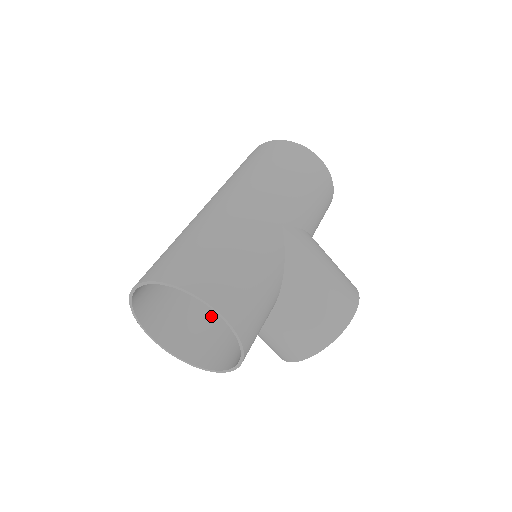
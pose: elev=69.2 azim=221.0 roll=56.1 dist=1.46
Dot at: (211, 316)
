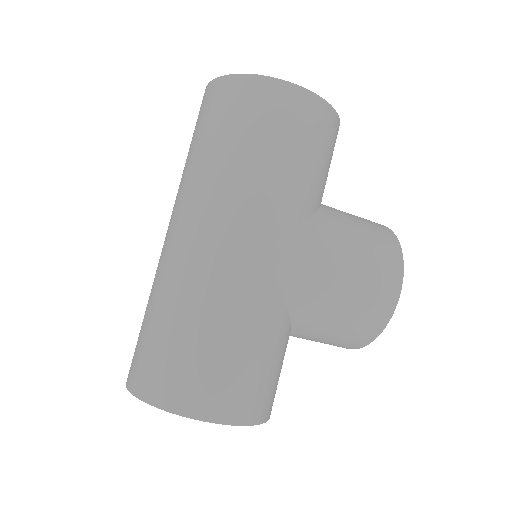
Dot at: occluded
